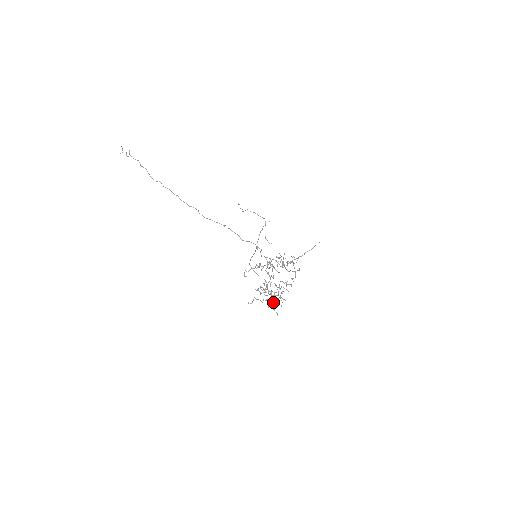
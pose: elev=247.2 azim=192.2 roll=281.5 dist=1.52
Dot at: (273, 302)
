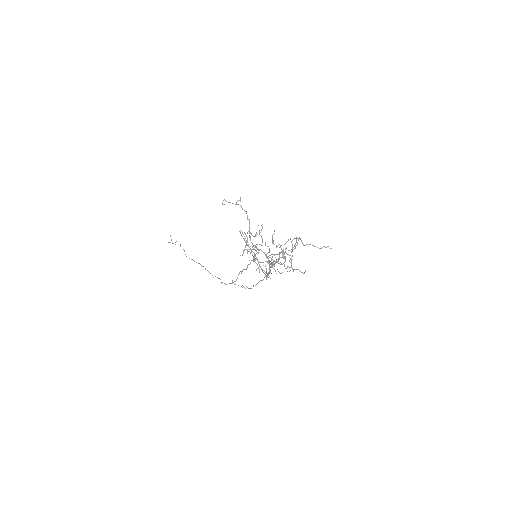
Dot at: (257, 259)
